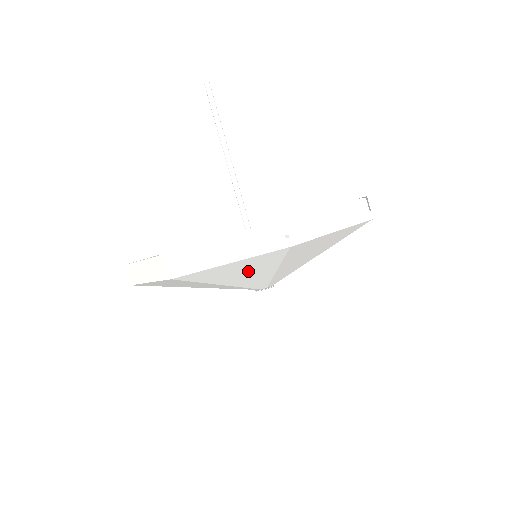
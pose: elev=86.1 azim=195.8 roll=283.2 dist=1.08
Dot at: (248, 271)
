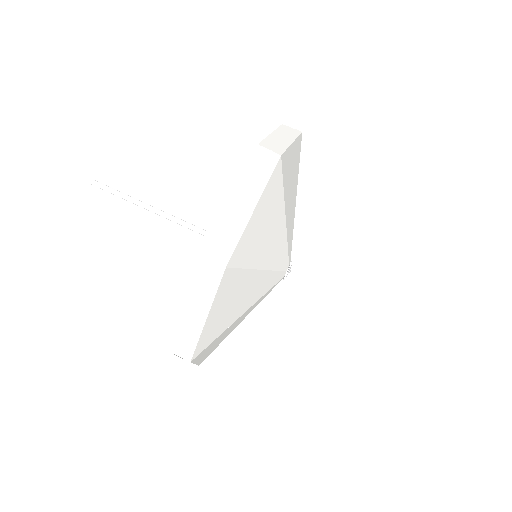
Dot at: (237, 297)
